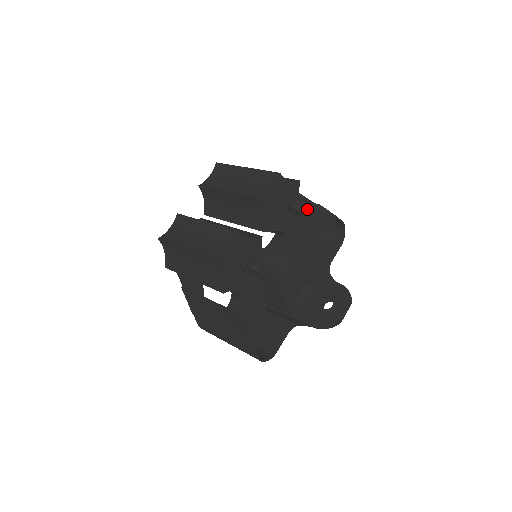
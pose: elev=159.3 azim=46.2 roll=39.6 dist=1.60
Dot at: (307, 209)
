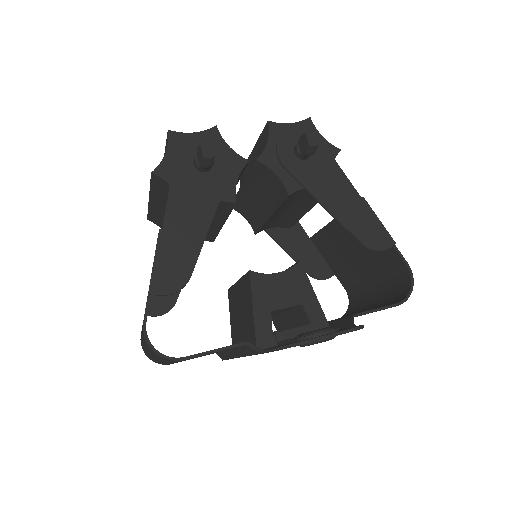
Dot at: (338, 185)
